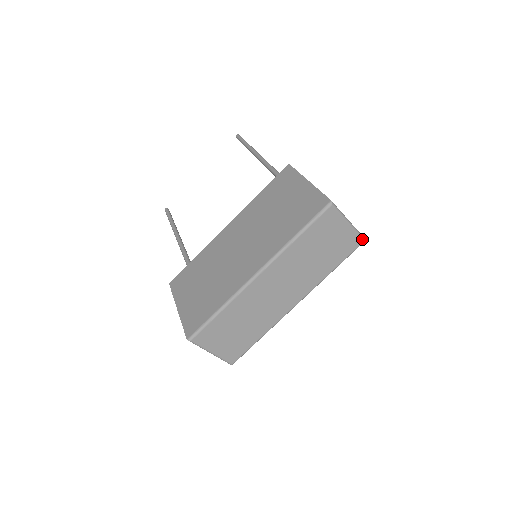
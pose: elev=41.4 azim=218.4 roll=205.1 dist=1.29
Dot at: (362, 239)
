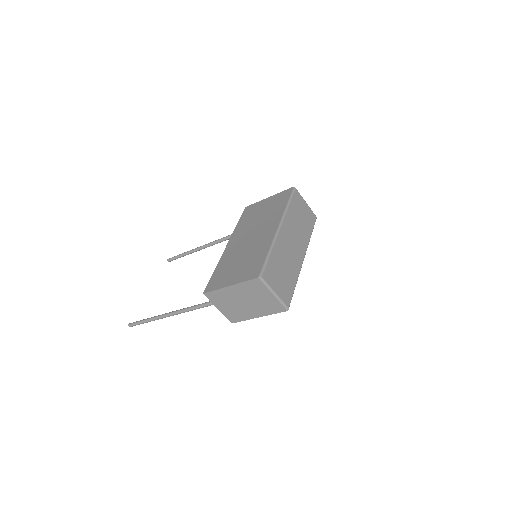
Dot at: (315, 216)
